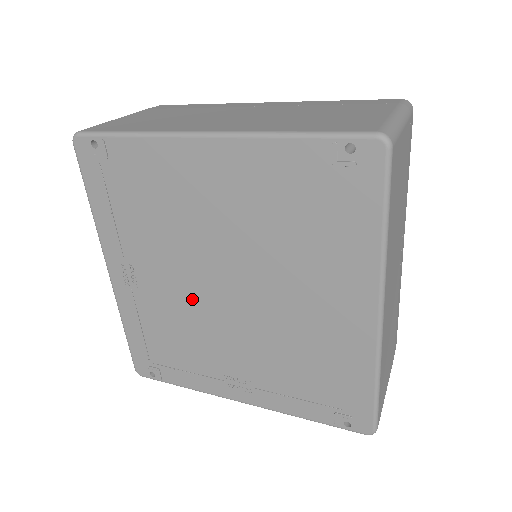
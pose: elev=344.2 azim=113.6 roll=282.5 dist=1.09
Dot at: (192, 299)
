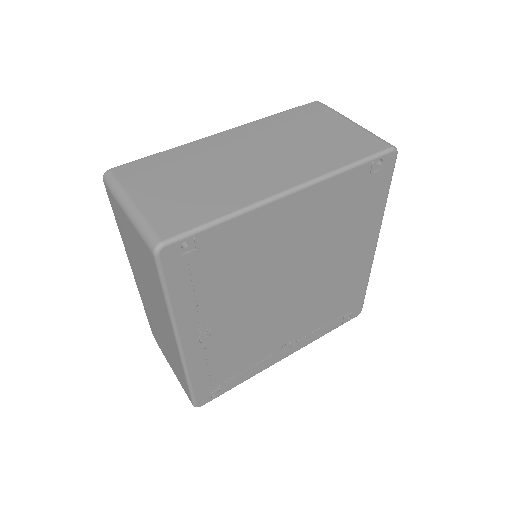
Dot at: (260, 315)
